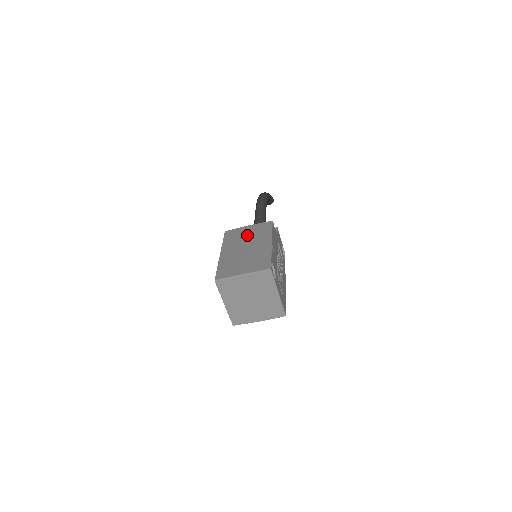
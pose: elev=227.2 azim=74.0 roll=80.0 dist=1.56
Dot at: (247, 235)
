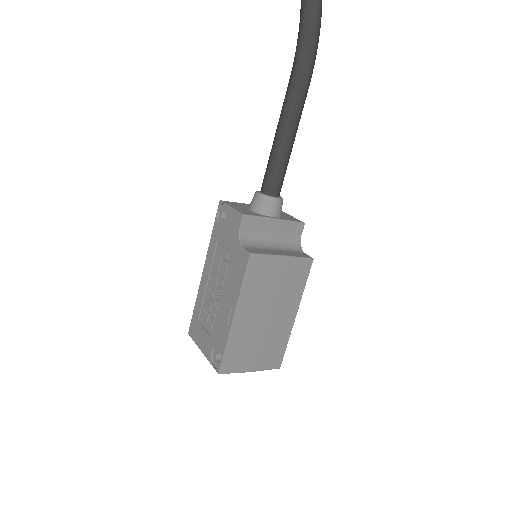
Dot at: (277, 286)
